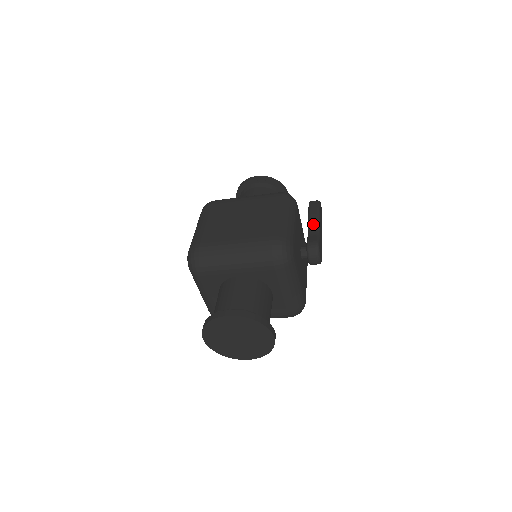
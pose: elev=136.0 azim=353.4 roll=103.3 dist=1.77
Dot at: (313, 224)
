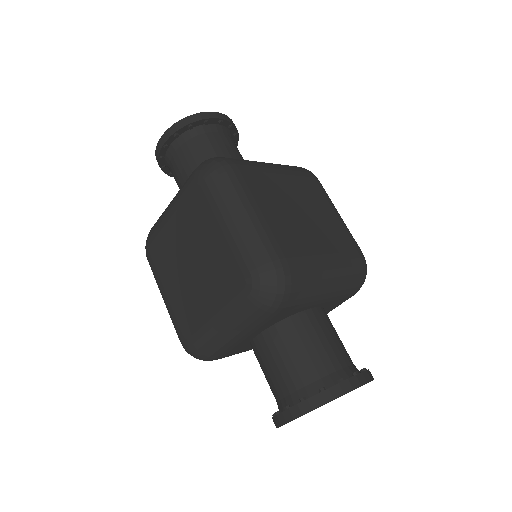
Dot at: occluded
